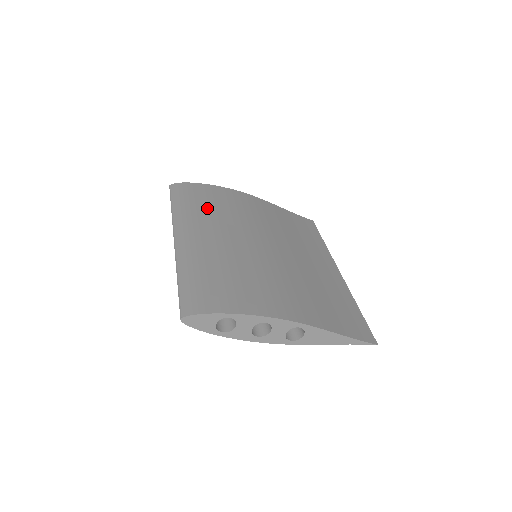
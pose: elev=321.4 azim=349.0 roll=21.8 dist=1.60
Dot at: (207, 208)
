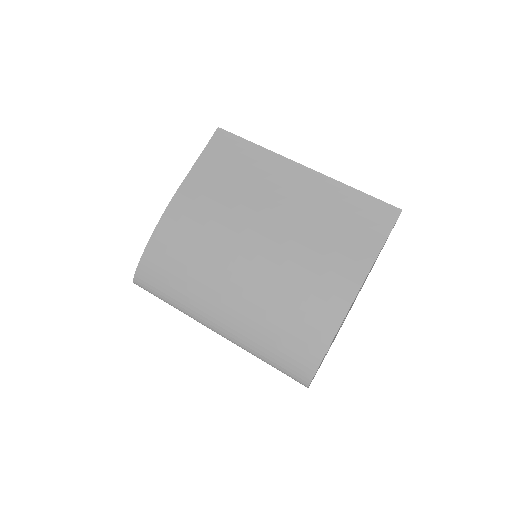
Dot at: (185, 276)
